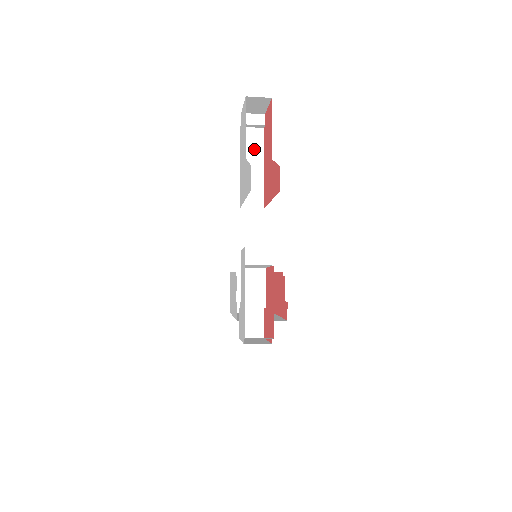
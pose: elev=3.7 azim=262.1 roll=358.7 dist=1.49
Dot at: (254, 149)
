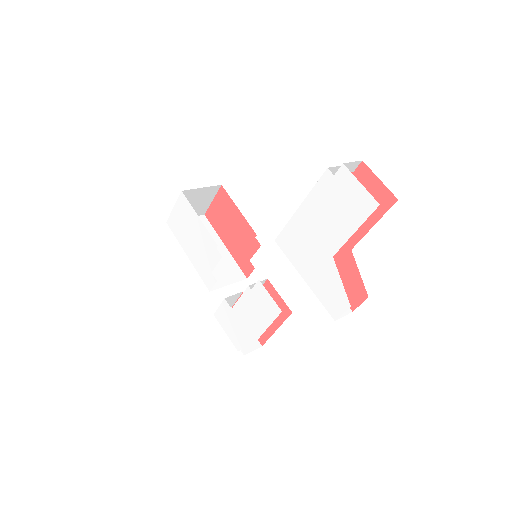
Dot at: occluded
